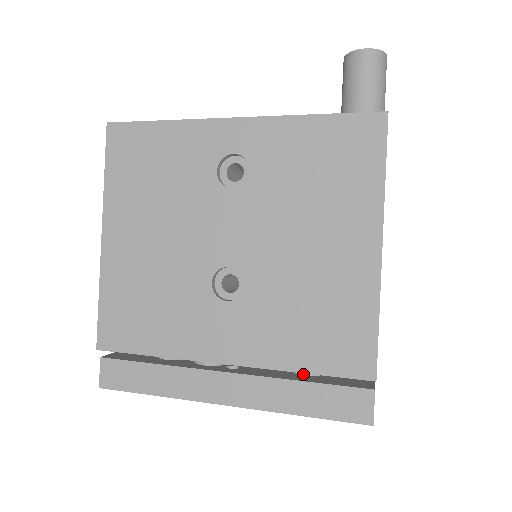
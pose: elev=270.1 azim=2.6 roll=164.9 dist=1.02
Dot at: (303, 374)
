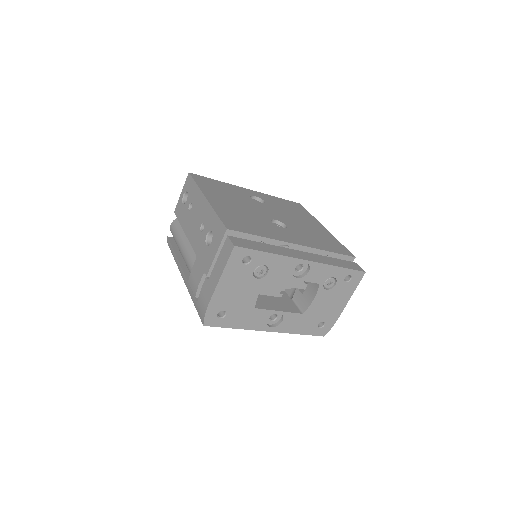
Dot at: occluded
